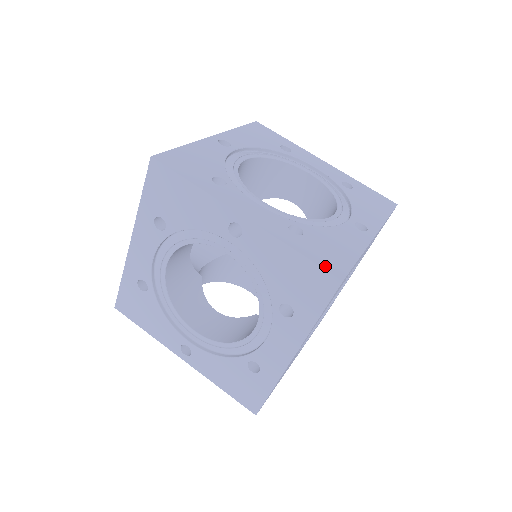
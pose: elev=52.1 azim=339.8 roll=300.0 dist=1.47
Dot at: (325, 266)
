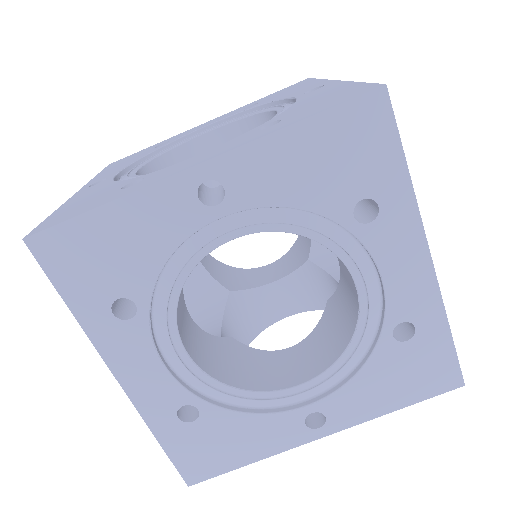
Dot at: (348, 99)
